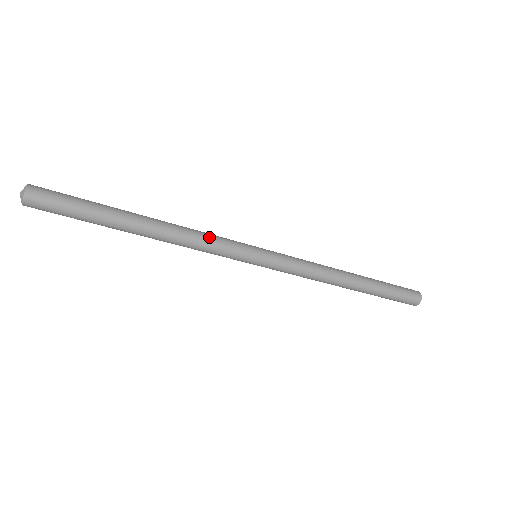
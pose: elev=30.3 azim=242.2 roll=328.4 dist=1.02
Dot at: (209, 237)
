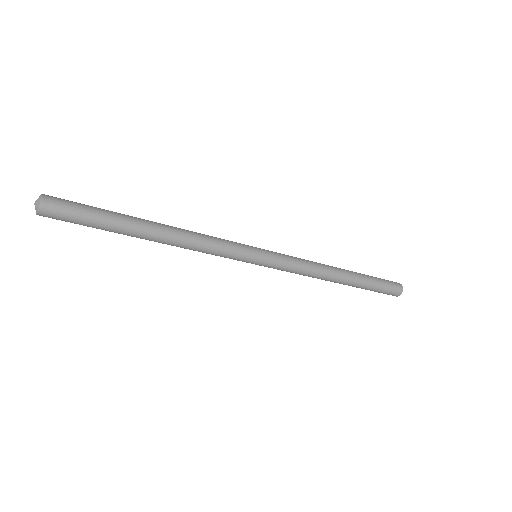
Dot at: (213, 247)
